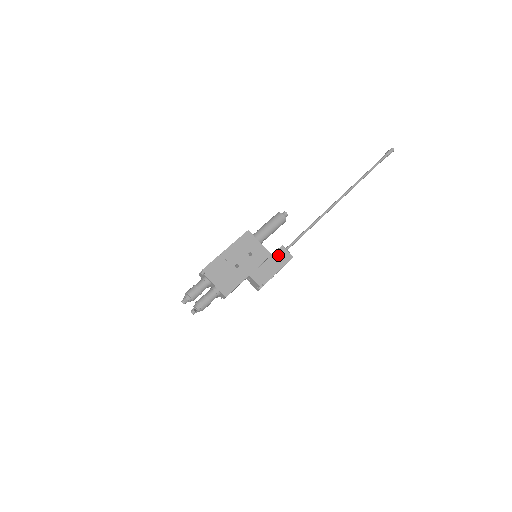
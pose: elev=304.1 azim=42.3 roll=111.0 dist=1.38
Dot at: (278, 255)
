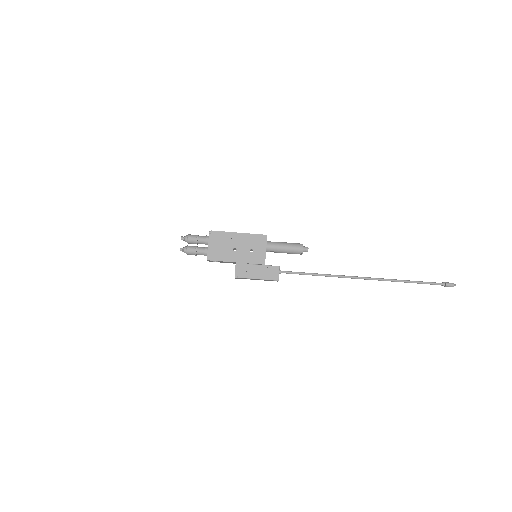
Dot at: (269, 269)
